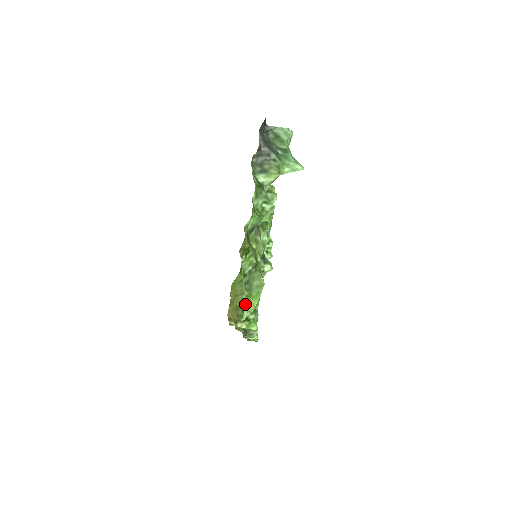
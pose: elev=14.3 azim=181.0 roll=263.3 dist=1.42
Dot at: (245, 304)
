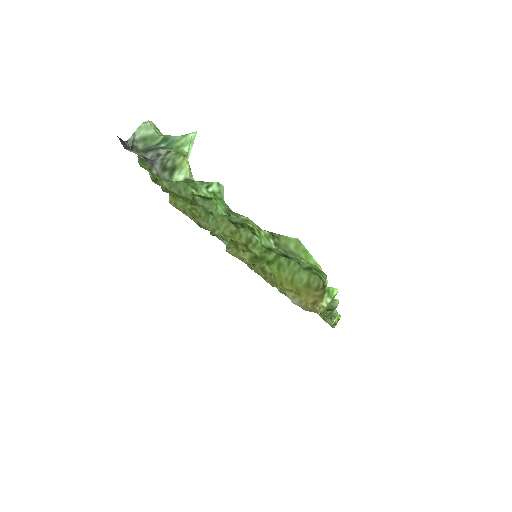
Dot at: occluded
